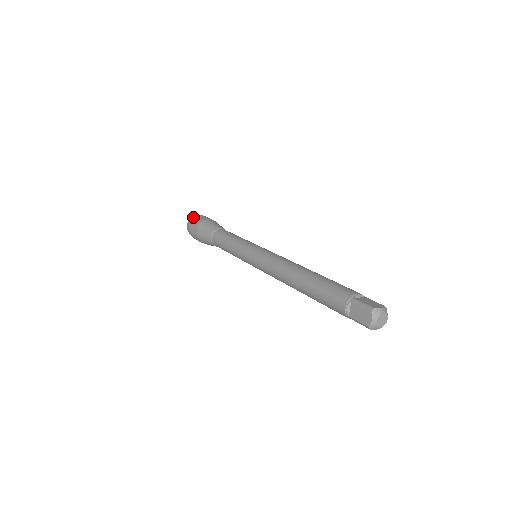
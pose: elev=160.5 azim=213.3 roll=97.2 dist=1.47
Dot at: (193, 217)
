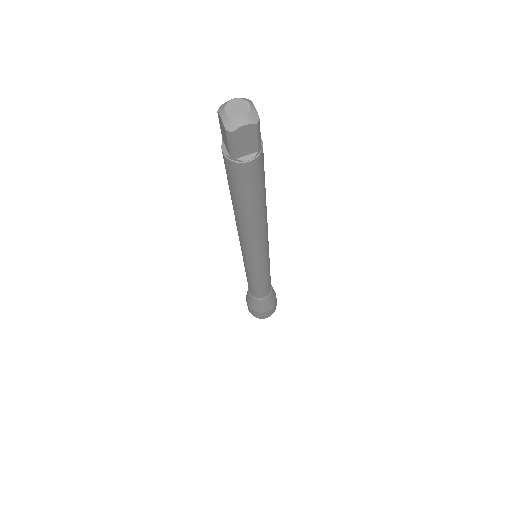
Dot at: occluded
